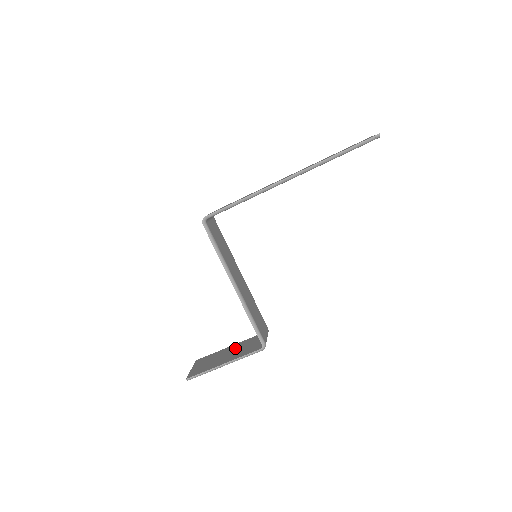
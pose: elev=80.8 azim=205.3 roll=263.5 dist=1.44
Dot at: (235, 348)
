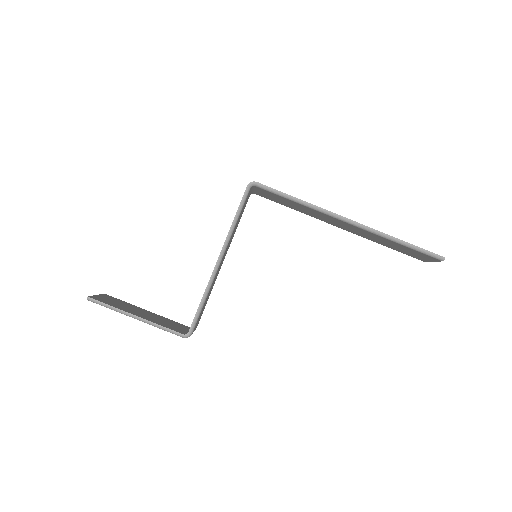
Dot at: (154, 315)
